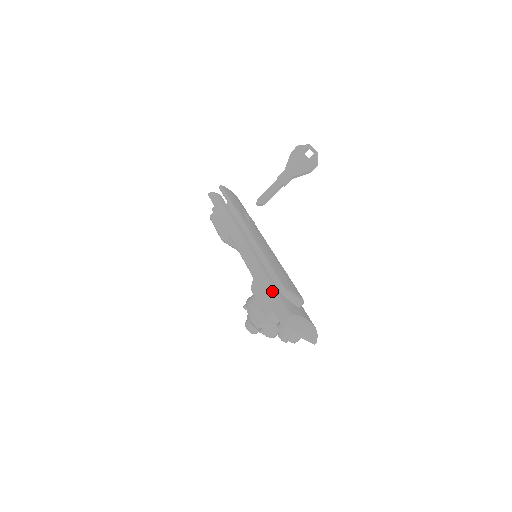
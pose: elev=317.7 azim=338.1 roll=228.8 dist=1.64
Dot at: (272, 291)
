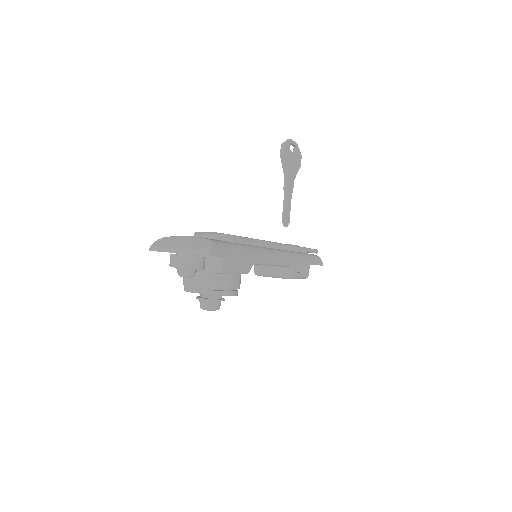
Dot at: occluded
